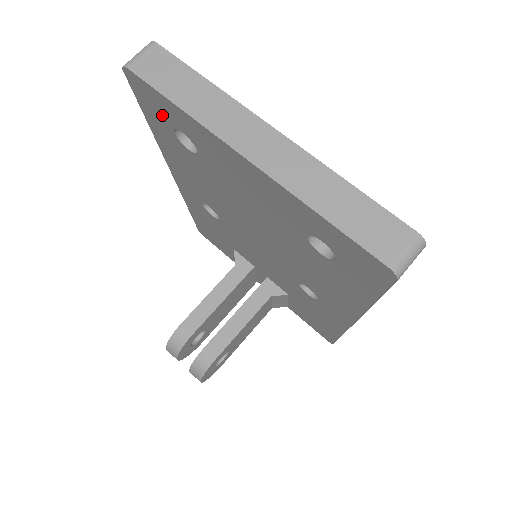
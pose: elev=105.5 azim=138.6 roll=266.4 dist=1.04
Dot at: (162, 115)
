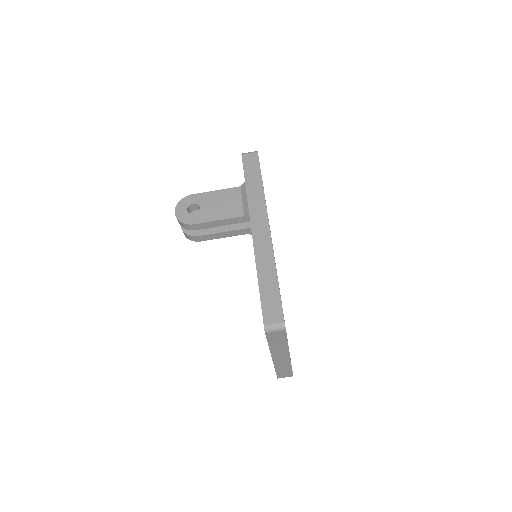
Dot at: occluded
